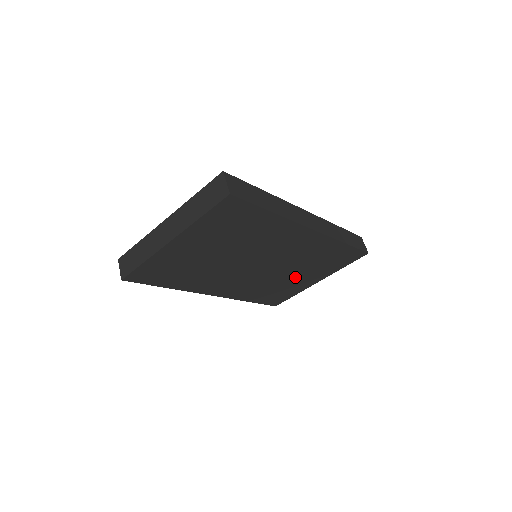
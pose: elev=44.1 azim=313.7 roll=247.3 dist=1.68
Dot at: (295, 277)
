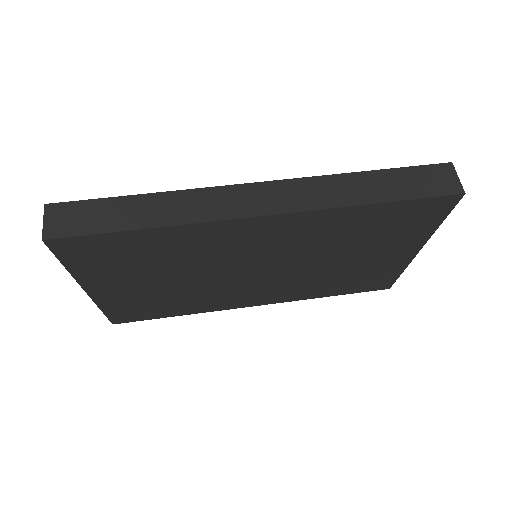
Dot at: (356, 260)
